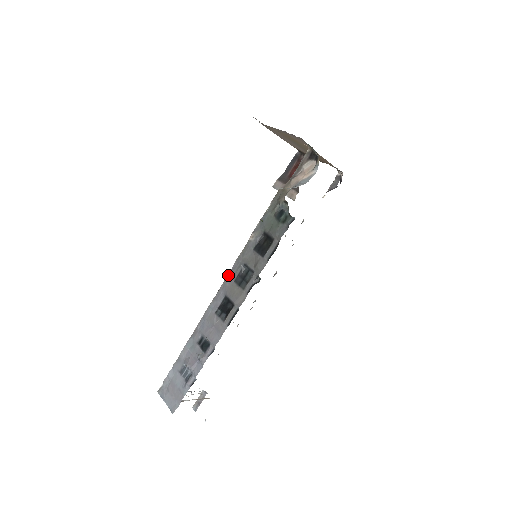
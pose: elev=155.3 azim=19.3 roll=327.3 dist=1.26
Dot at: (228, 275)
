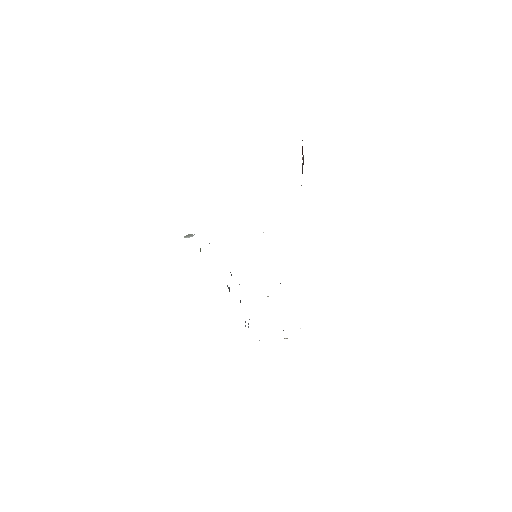
Dot at: occluded
